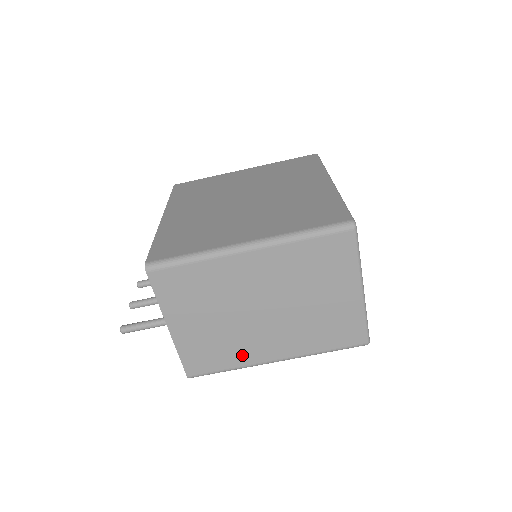
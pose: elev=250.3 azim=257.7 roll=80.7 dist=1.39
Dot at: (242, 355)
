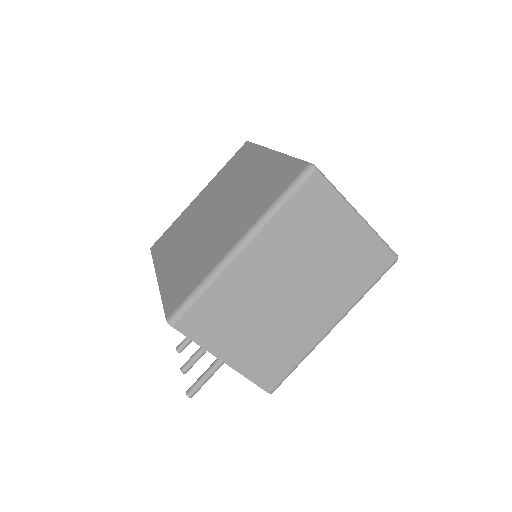
Dot at: (301, 342)
